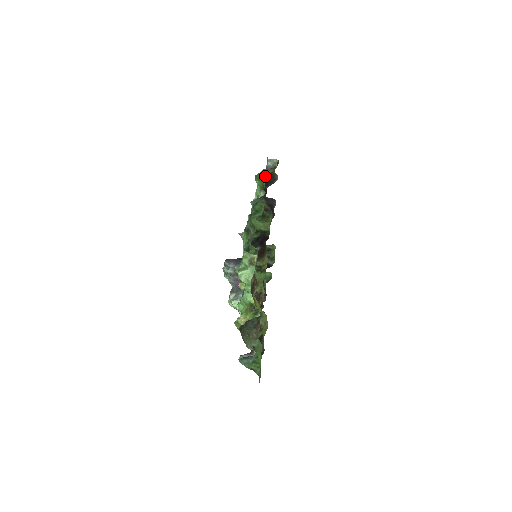
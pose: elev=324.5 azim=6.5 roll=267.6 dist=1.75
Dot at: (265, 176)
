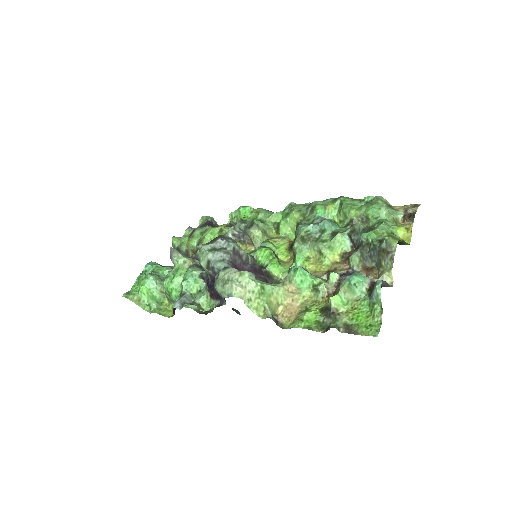
Dot at: (230, 219)
